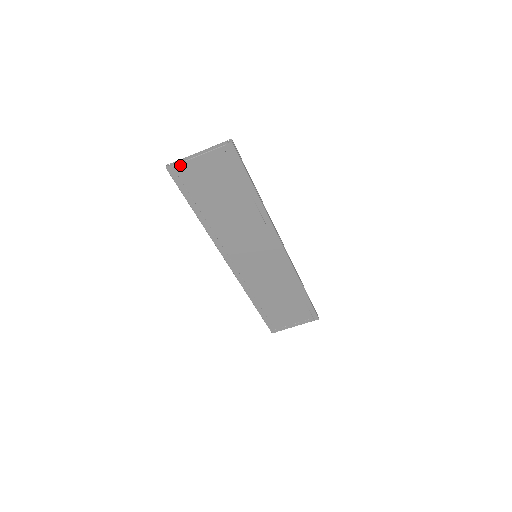
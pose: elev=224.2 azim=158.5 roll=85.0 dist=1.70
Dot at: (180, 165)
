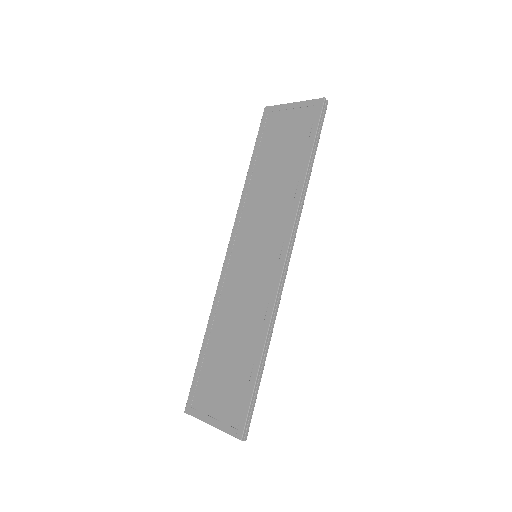
Dot at: (276, 107)
